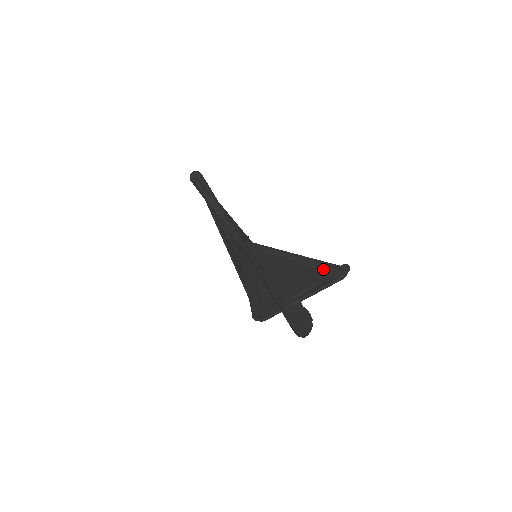
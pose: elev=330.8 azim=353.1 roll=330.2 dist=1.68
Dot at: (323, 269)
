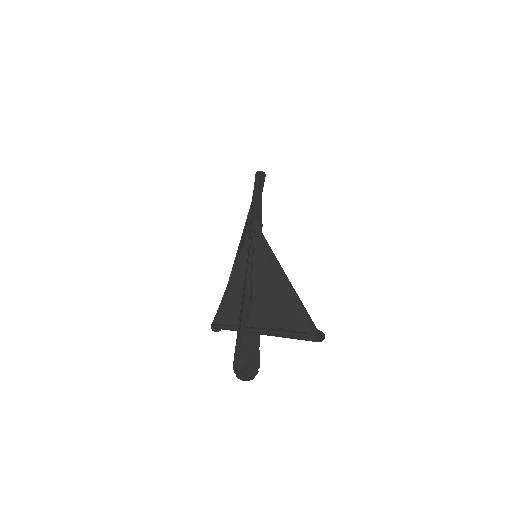
Dot at: (300, 309)
